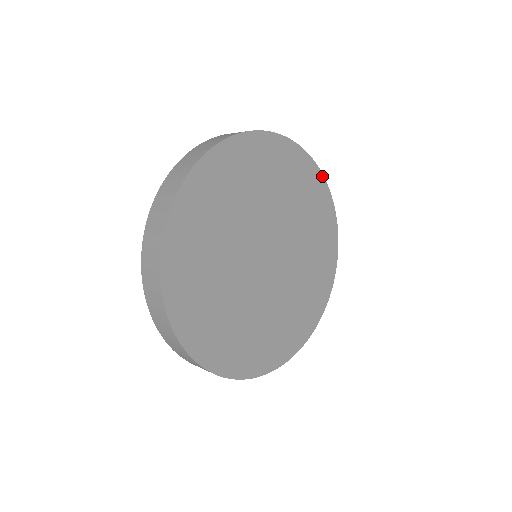
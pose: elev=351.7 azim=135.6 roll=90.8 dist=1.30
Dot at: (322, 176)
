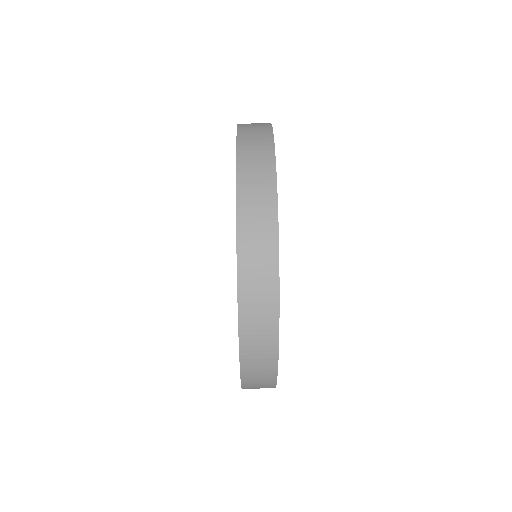
Dot at: (273, 134)
